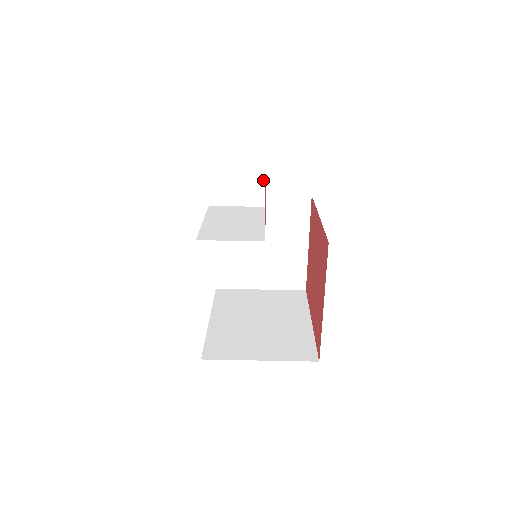
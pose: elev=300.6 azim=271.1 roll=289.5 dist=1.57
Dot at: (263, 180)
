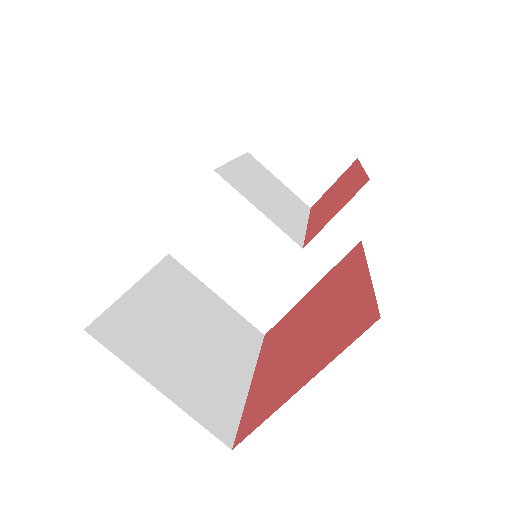
Dot at: (336, 176)
